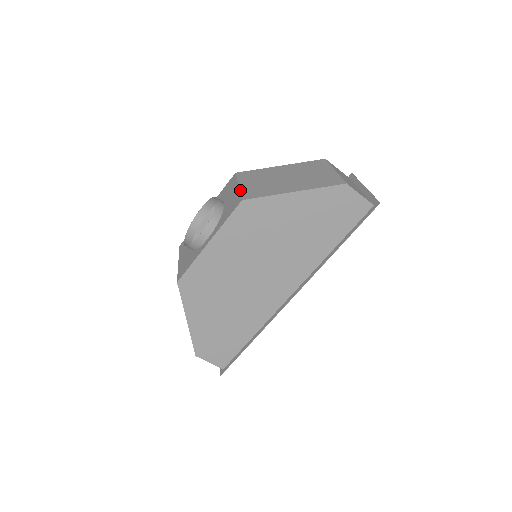
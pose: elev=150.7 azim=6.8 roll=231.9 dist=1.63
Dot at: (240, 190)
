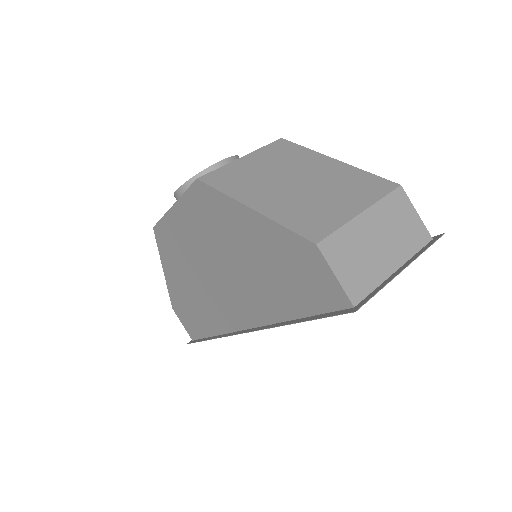
Dot at: (226, 164)
